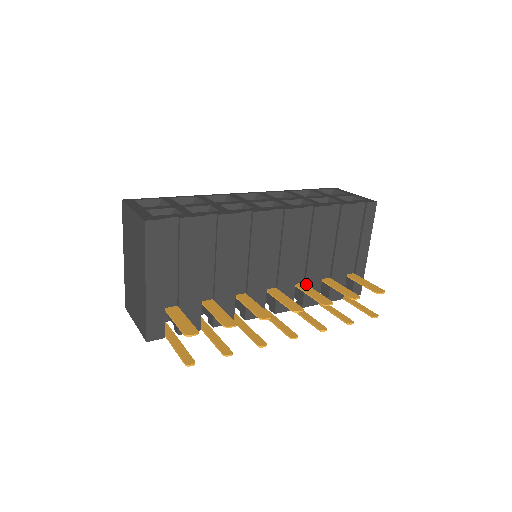
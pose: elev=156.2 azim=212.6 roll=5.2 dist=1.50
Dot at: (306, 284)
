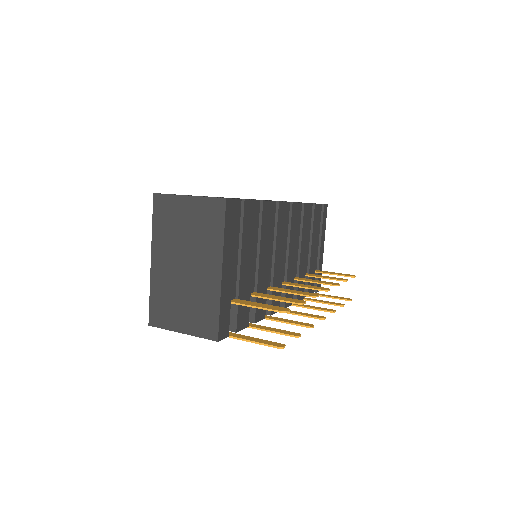
Dot at: occluded
